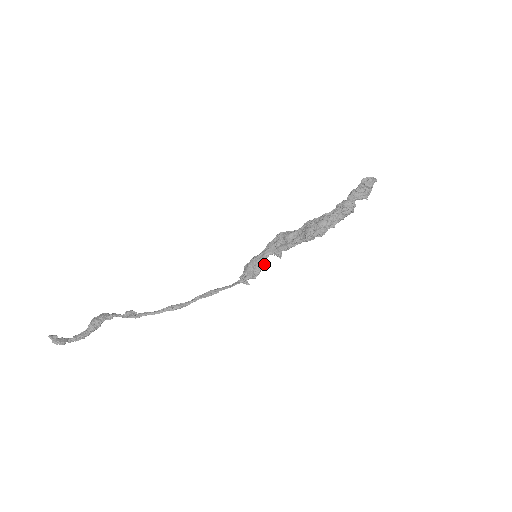
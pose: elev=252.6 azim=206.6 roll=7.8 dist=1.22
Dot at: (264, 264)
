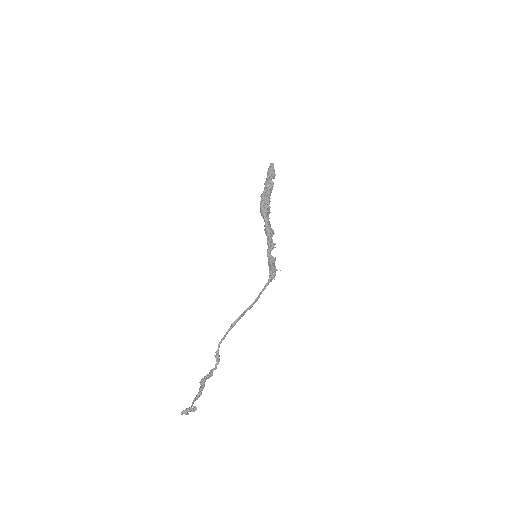
Dot at: (273, 259)
